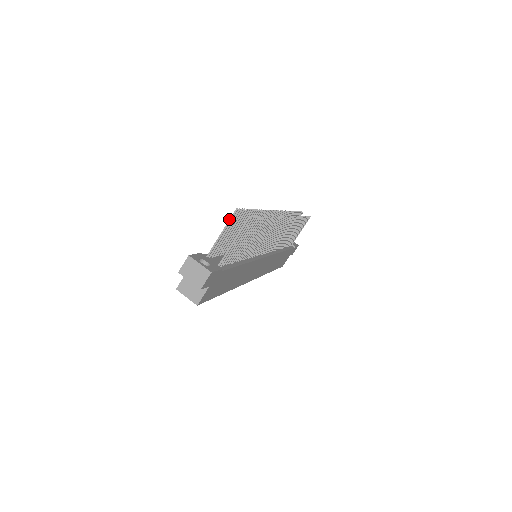
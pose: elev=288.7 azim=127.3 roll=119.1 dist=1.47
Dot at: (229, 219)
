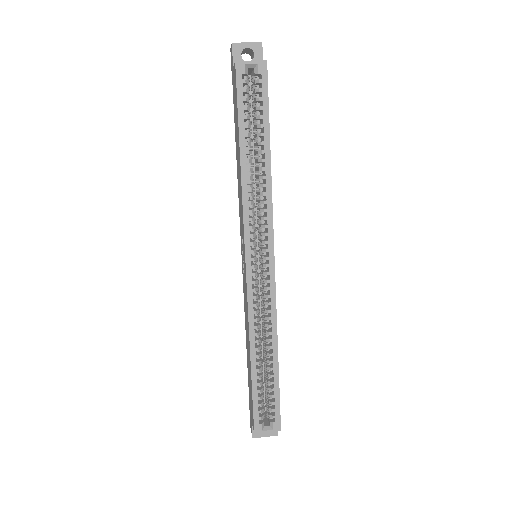
Dot at: occluded
